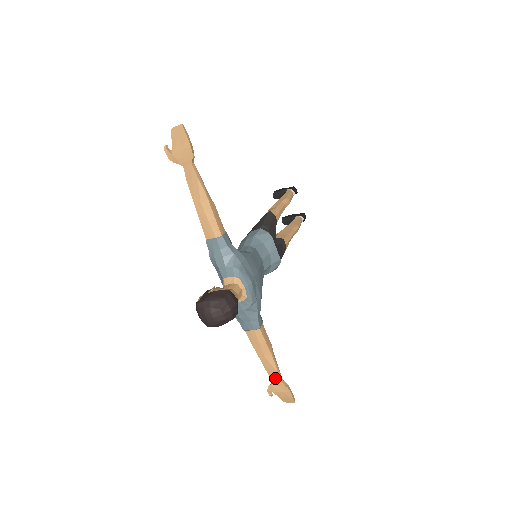
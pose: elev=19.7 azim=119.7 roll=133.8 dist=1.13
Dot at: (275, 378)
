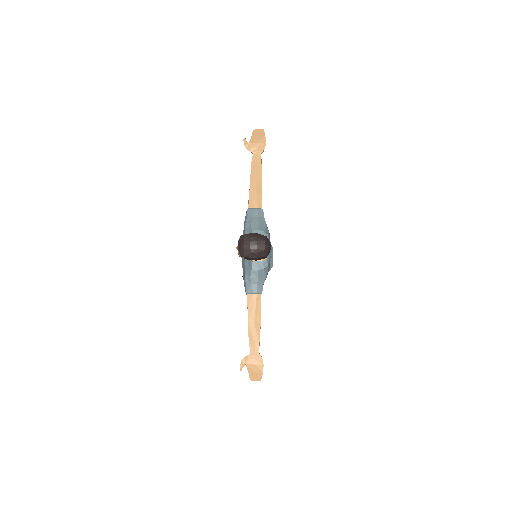
Dot at: (254, 348)
